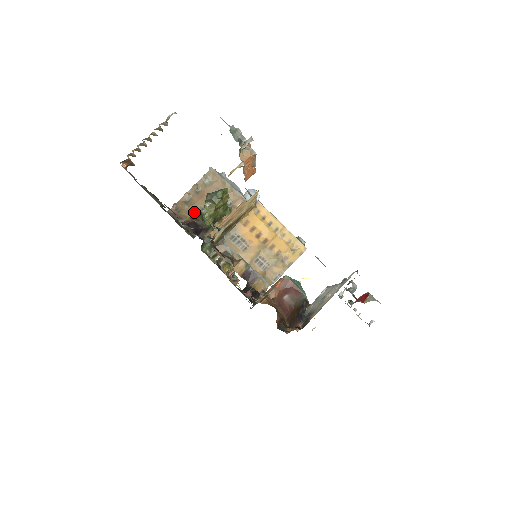
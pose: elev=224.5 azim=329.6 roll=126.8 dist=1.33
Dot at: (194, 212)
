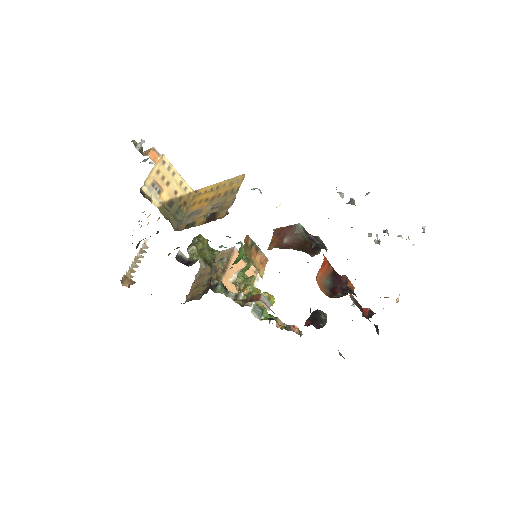
Dot at: (203, 286)
